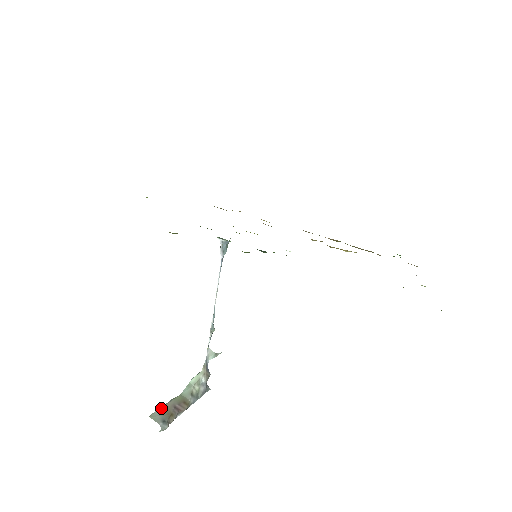
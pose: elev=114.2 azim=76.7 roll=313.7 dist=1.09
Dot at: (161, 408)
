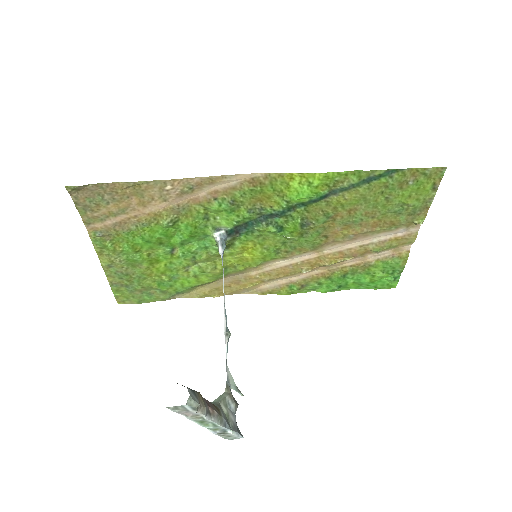
Dot at: occluded
